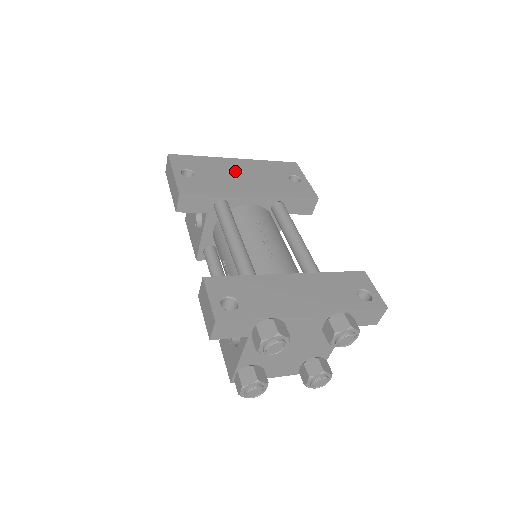
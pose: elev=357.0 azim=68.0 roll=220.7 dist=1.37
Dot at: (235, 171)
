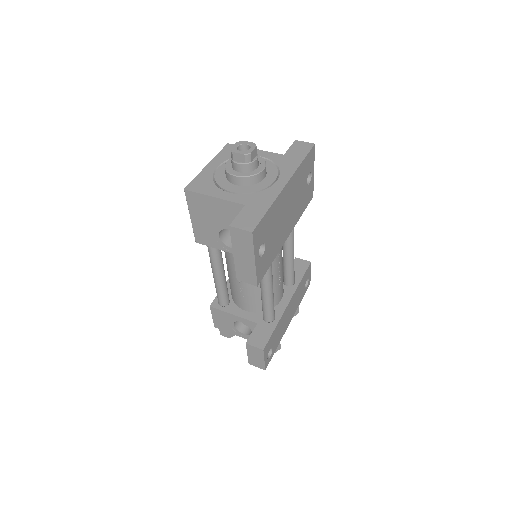
Dot at: (285, 210)
